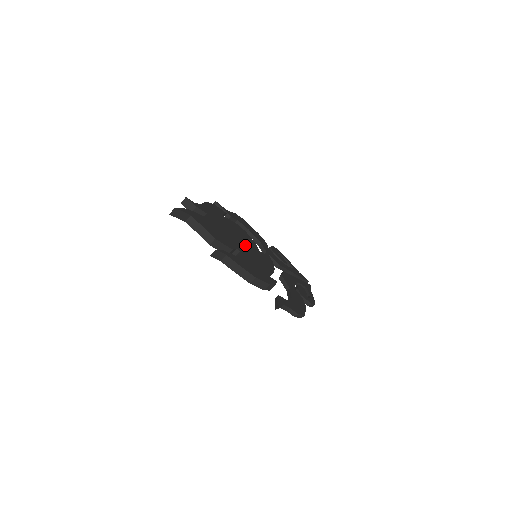
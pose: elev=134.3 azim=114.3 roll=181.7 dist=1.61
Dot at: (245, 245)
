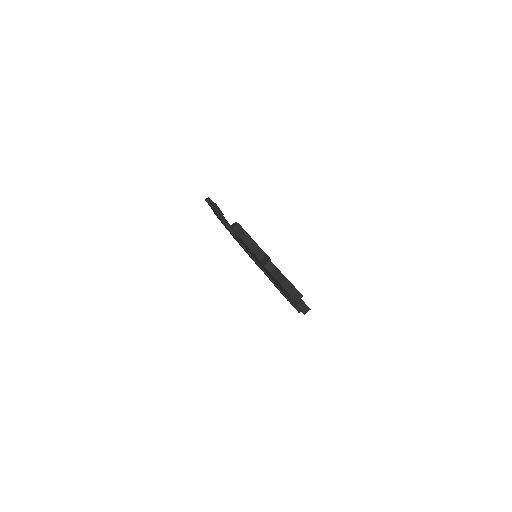
Dot at: occluded
